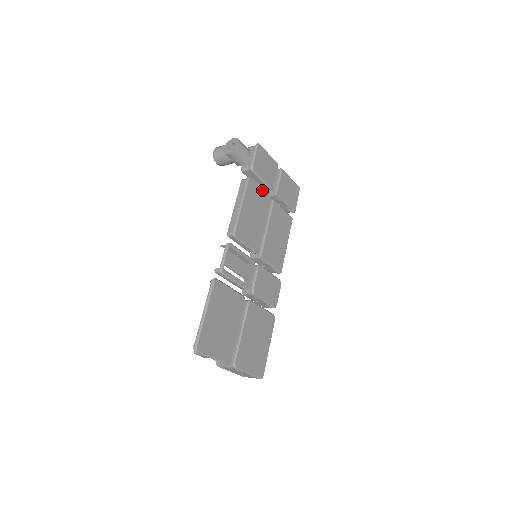
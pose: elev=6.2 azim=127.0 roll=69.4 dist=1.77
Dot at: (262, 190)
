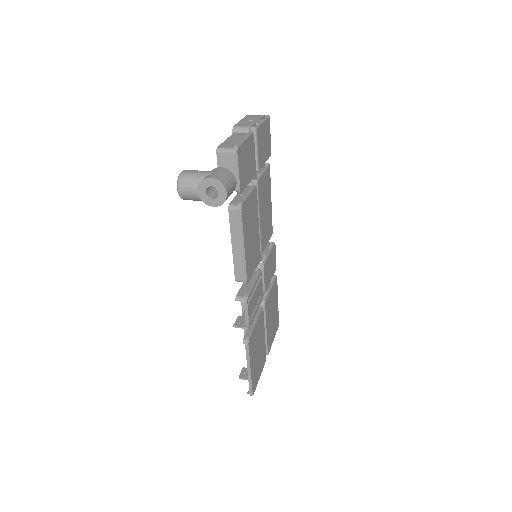
Dot at: (250, 195)
